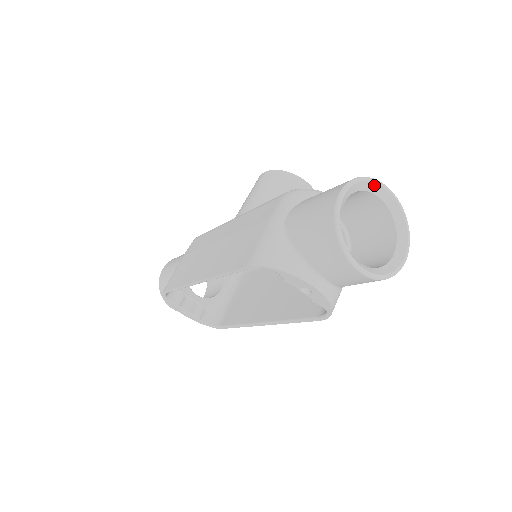
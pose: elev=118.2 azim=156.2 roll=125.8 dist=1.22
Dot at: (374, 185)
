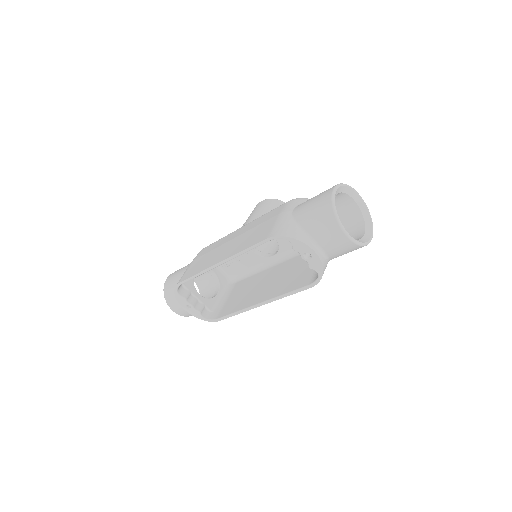
Dot at: (352, 191)
